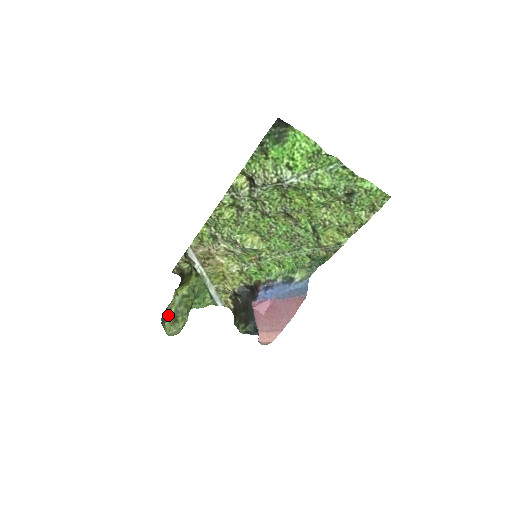
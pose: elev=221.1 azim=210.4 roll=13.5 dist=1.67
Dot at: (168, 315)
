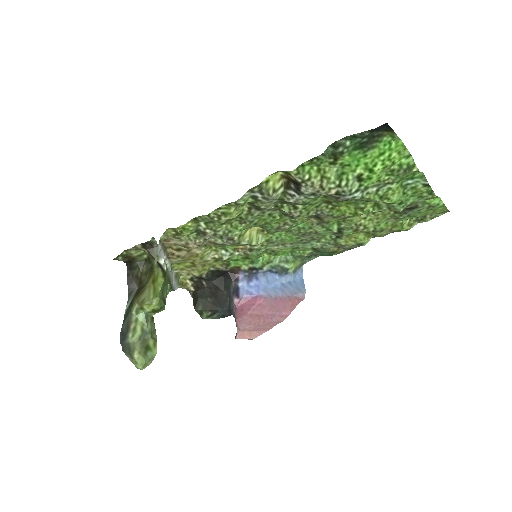
Dot at: (133, 340)
